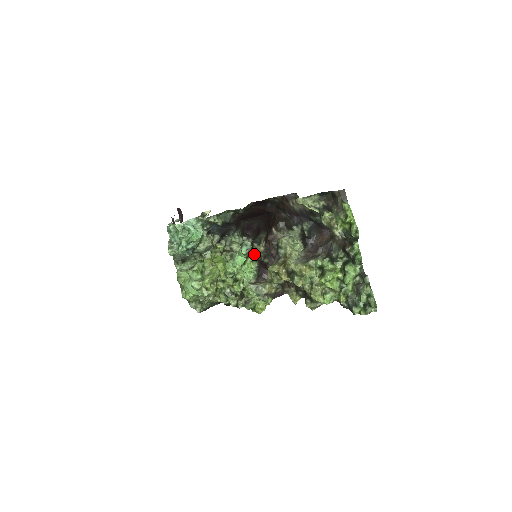
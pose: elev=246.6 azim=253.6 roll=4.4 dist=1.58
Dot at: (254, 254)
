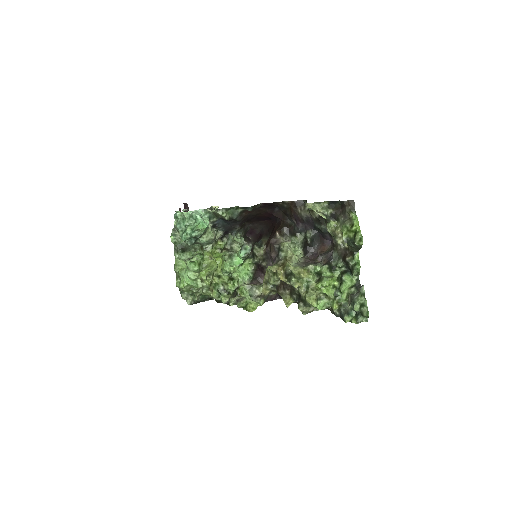
Dot at: (253, 256)
